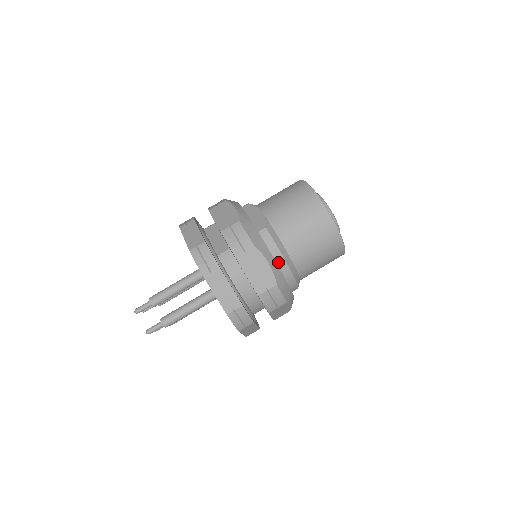
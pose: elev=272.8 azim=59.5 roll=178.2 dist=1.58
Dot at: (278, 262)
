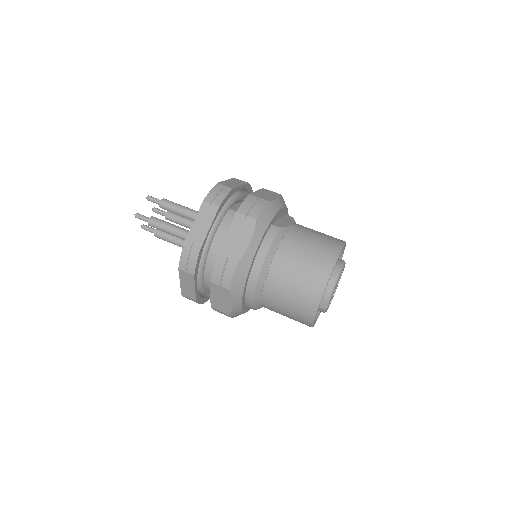
Dot at: (258, 256)
